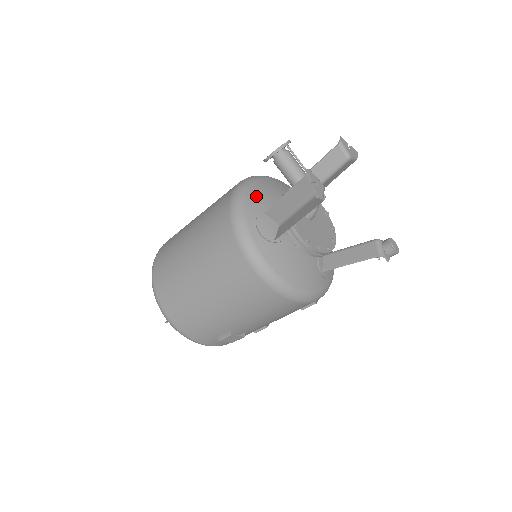
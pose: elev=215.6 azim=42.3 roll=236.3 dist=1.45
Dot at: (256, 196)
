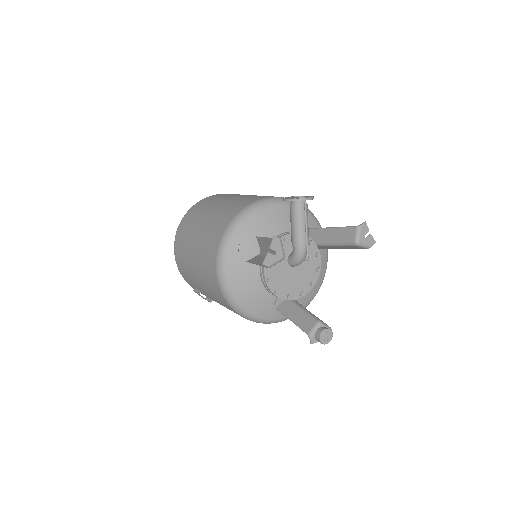
Dot at: (264, 219)
